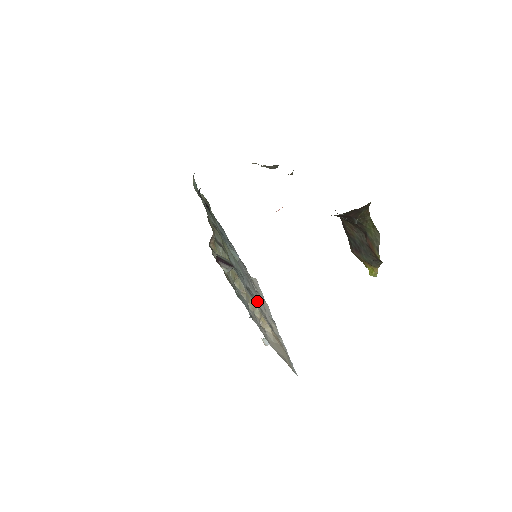
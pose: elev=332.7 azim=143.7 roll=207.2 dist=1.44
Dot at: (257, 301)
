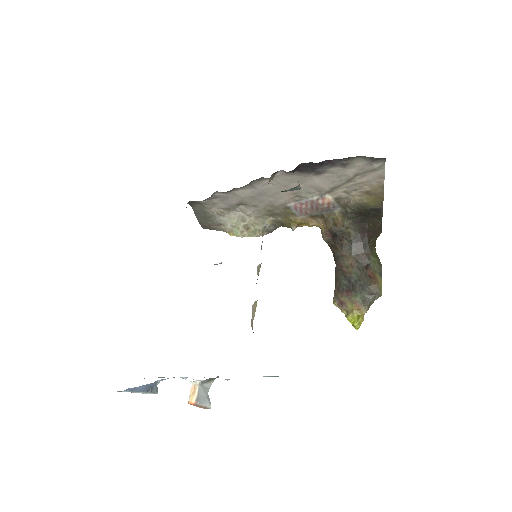
Dot at: occluded
